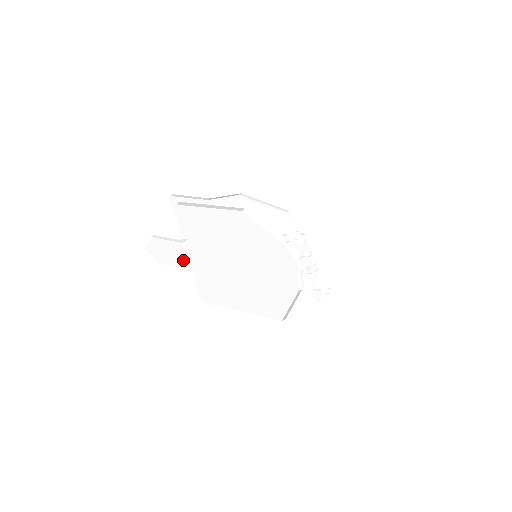
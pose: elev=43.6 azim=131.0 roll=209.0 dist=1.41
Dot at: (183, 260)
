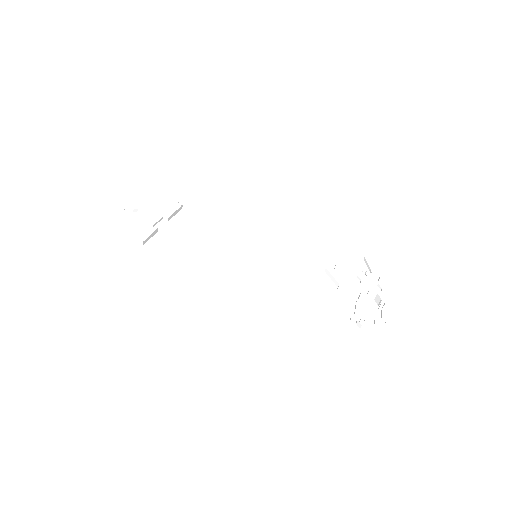
Dot at: (155, 228)
